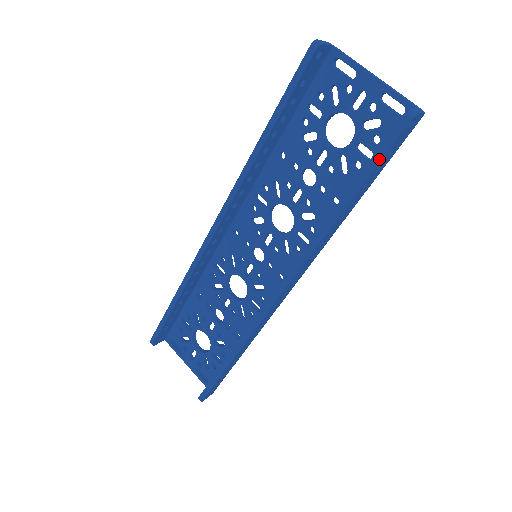
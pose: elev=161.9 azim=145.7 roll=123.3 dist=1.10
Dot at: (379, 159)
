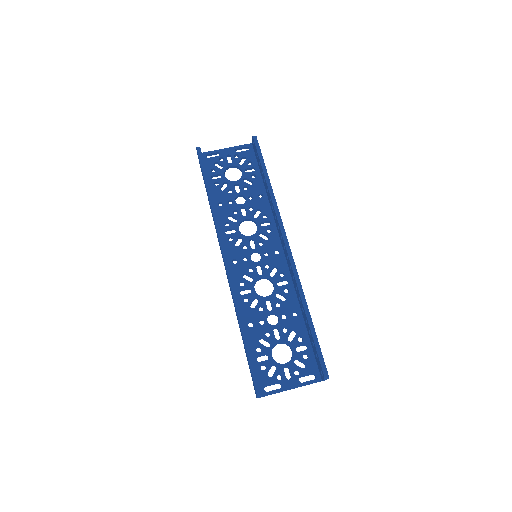
Dot at: (261, 155)
